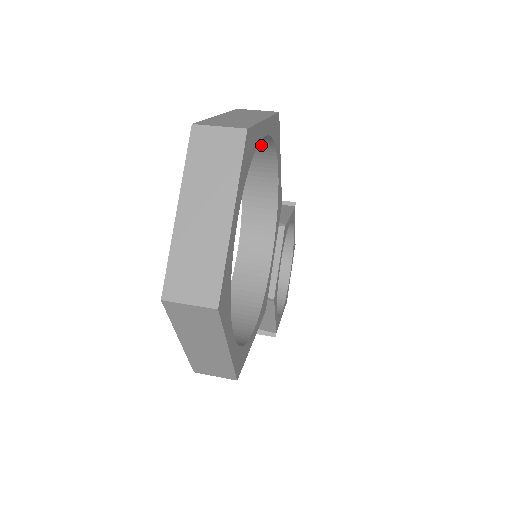
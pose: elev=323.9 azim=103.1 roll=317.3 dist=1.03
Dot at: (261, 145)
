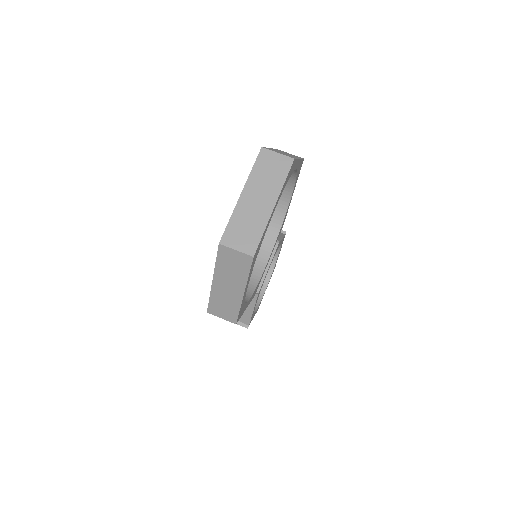
Dot at: occluded
